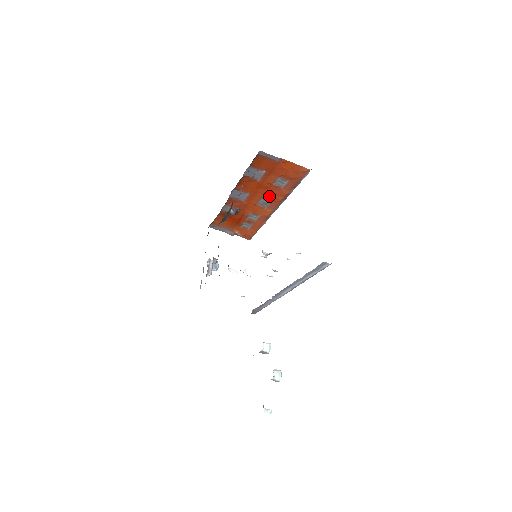
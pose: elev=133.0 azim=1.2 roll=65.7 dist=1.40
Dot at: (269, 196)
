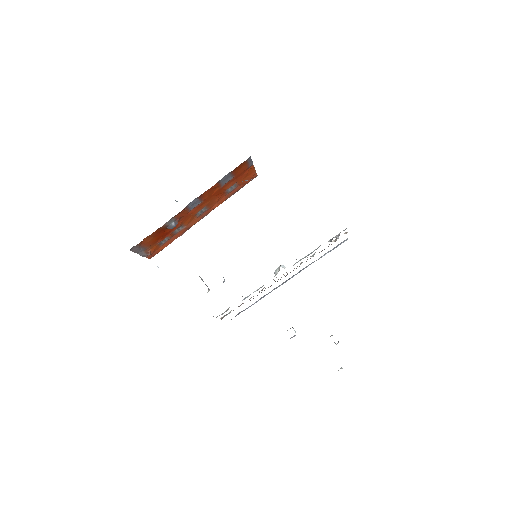
Dot at: (212, 203)
